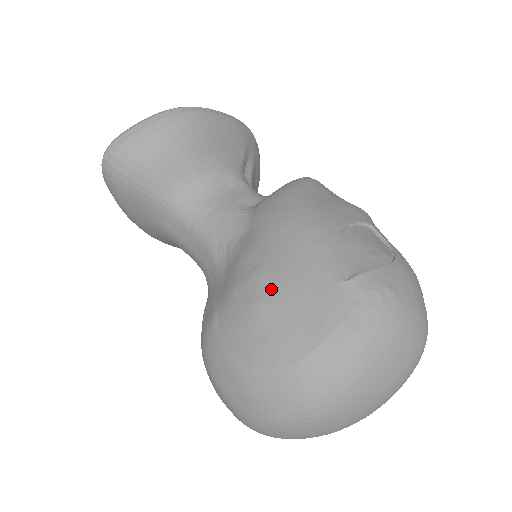
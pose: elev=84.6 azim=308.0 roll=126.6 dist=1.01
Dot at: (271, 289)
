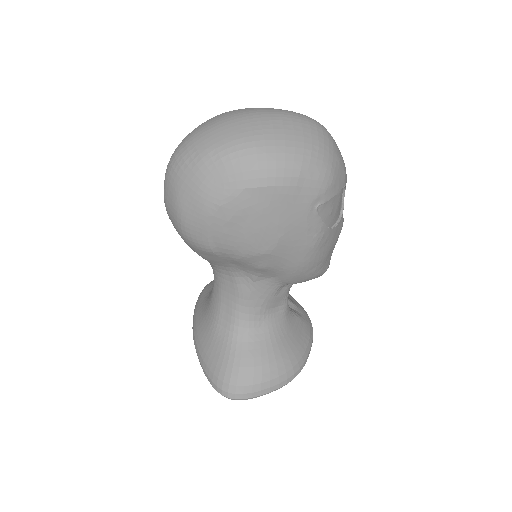
Dot at: occluded
